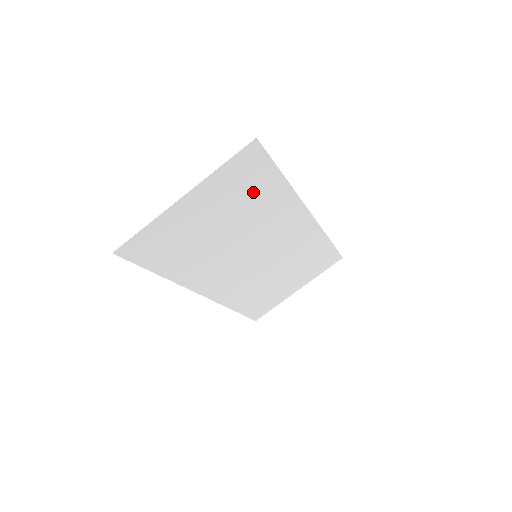
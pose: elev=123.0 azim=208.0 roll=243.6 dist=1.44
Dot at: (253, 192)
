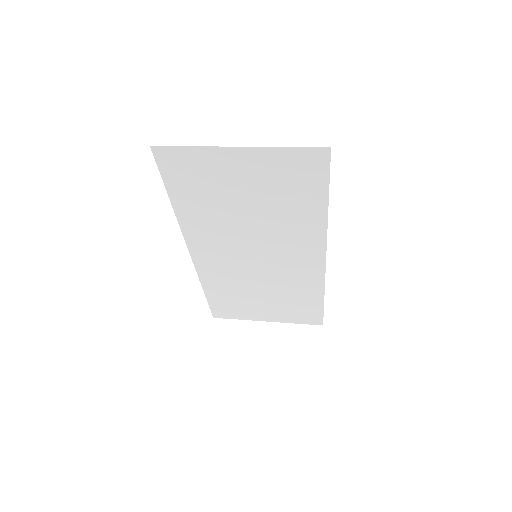
Dot at: (294, 194)
